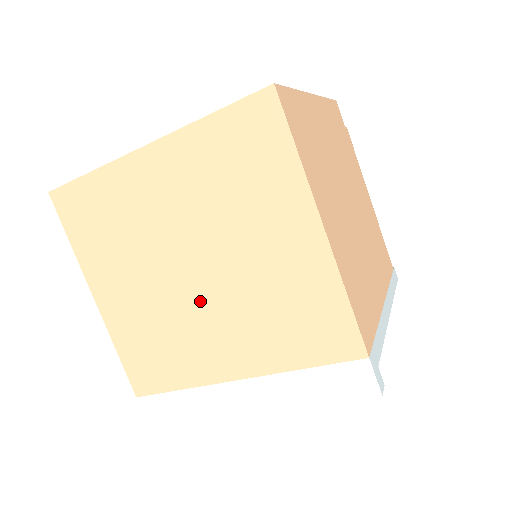
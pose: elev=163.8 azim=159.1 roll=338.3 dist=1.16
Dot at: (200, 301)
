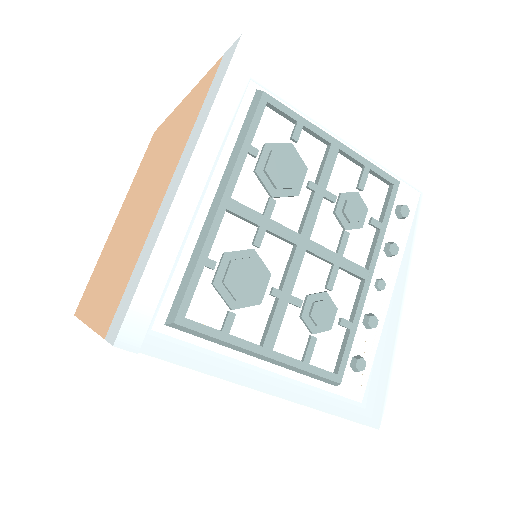
Dot at: (141, 208)
